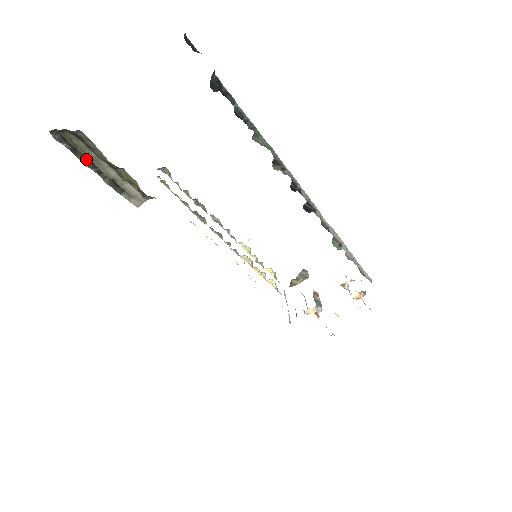
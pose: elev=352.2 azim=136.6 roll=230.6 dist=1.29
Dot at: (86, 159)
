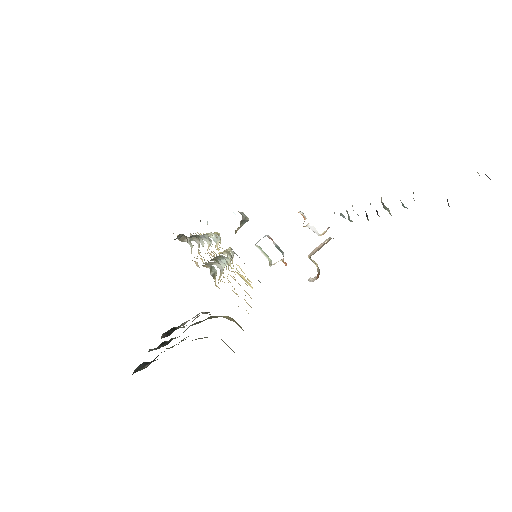
Dot at: (158, 346)
